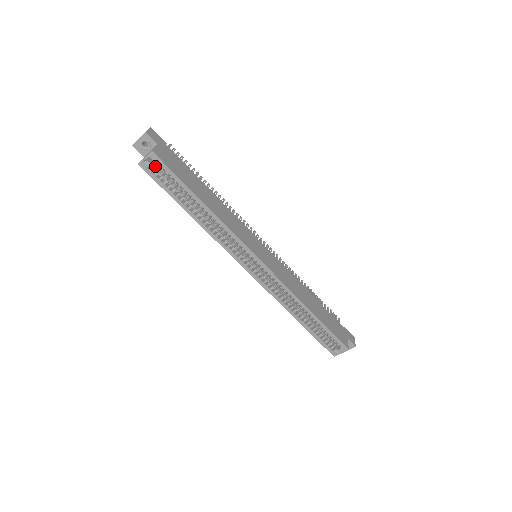
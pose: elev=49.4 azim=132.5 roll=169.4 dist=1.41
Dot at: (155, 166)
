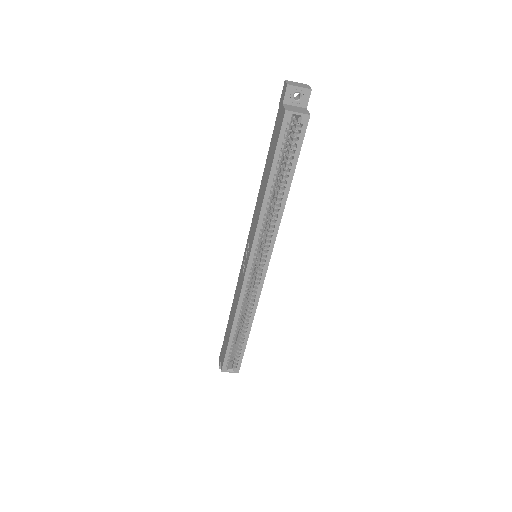
Dot at: (290, 124)
